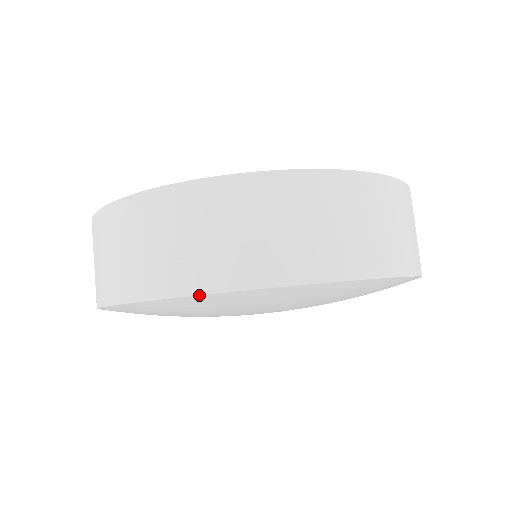
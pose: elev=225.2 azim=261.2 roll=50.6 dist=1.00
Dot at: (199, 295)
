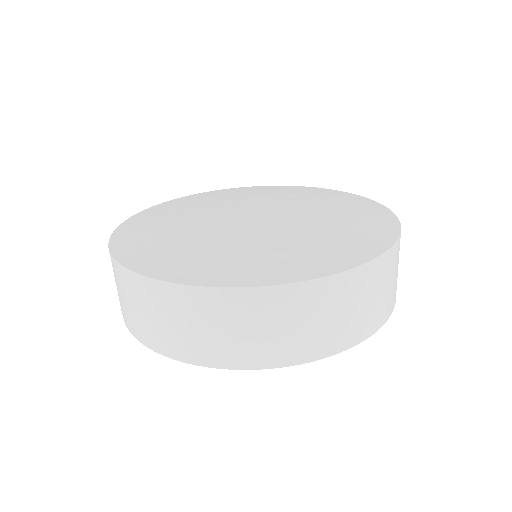
Dot at: (196, 365)
